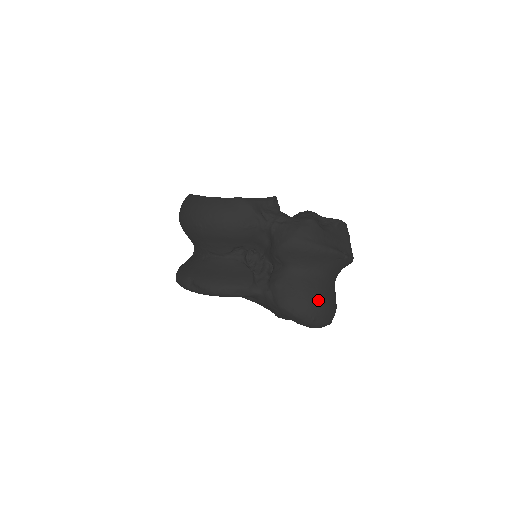
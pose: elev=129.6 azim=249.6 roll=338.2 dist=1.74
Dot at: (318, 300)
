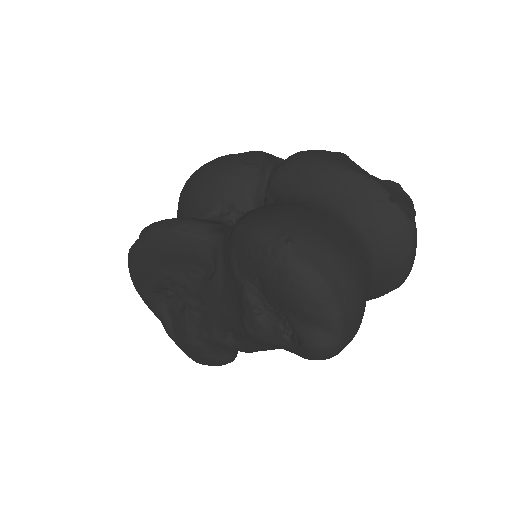
Dot at: (311, 222)
